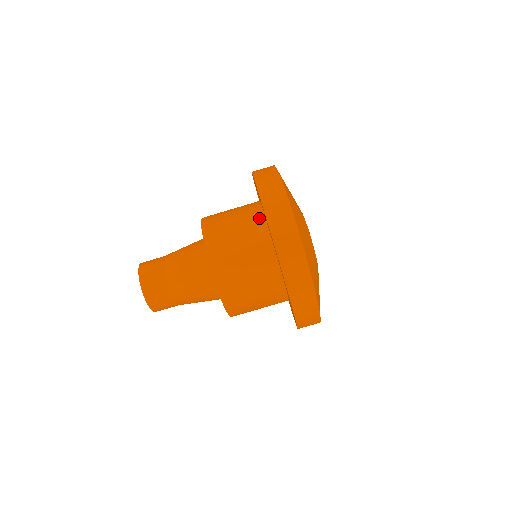
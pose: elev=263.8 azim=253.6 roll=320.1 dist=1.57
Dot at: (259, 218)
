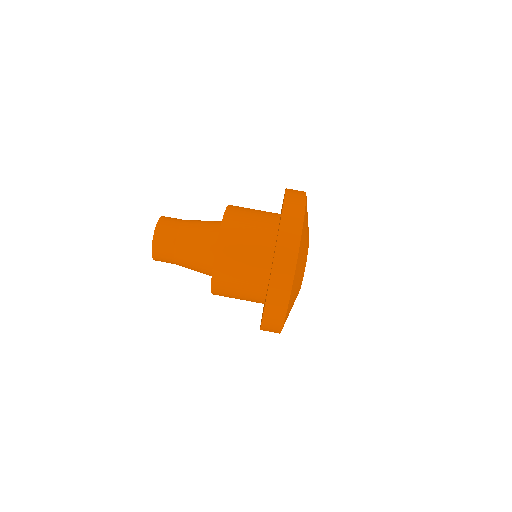
Dot at: (275, 217)
